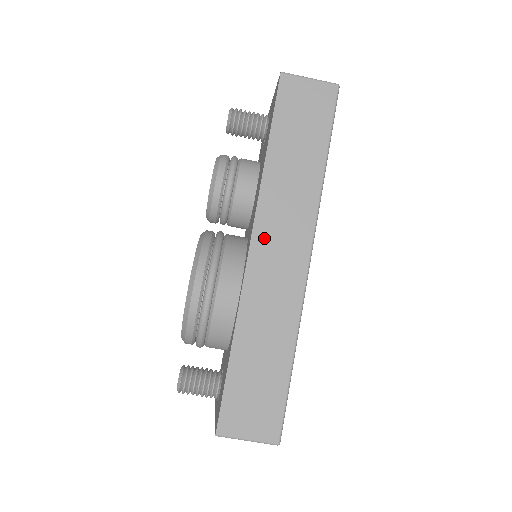
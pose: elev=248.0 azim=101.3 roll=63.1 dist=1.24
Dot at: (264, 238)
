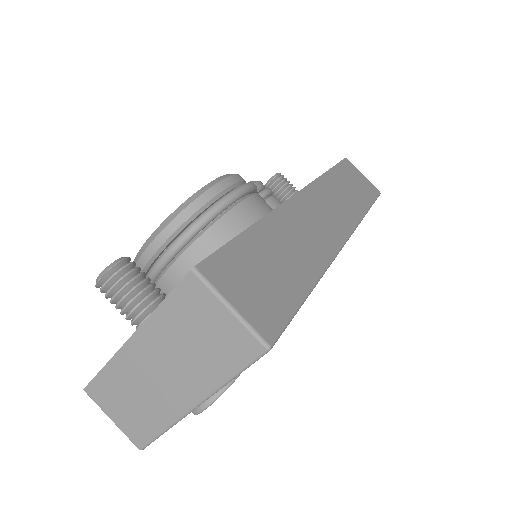
Dot at: (313, 198)
